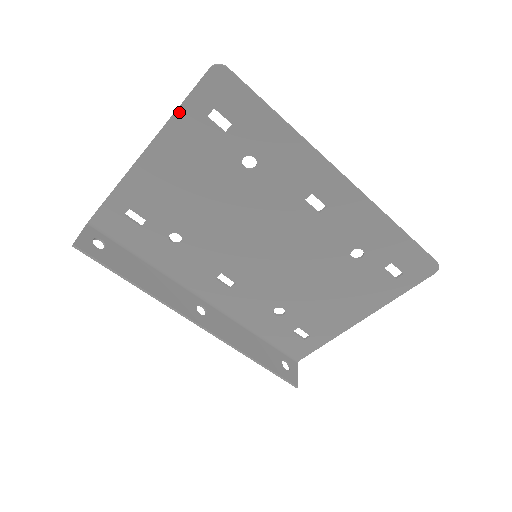
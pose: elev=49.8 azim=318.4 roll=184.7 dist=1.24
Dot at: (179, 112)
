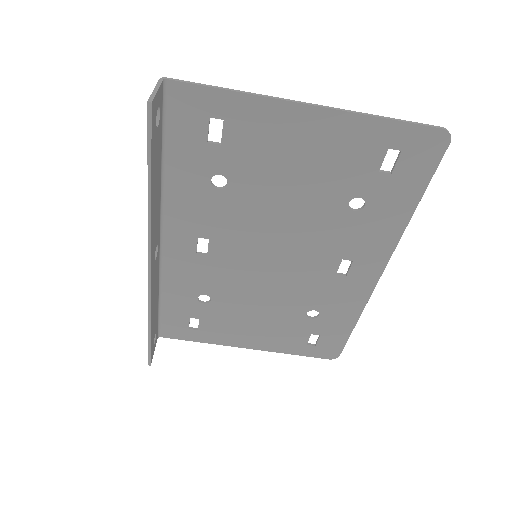
Dot at: (382, 121)
